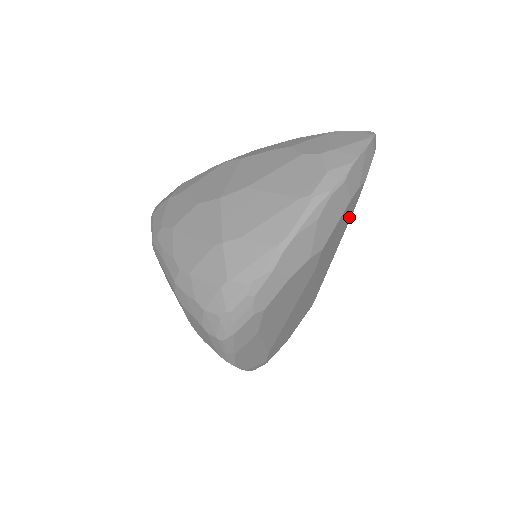
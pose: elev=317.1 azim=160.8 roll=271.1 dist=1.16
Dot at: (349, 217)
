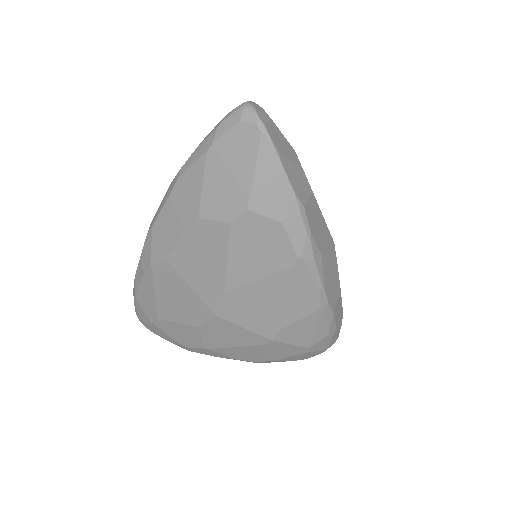
Dot at: occluded
